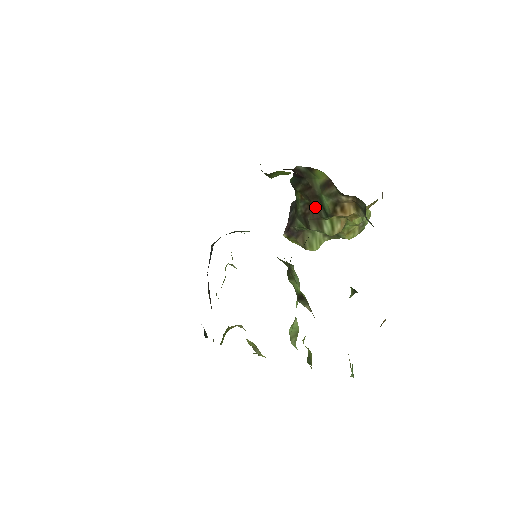
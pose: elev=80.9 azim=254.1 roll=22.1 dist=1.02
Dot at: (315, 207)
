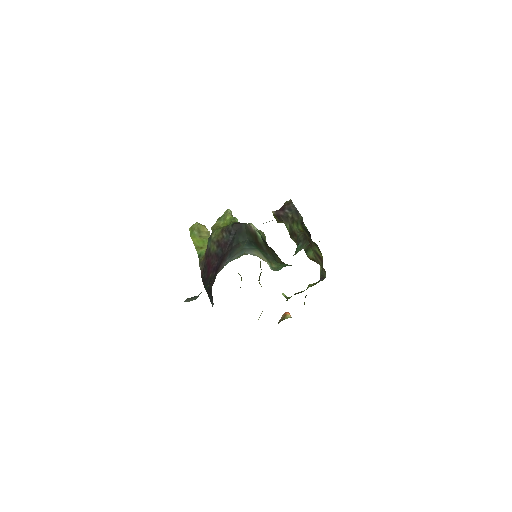
Dot at: occluded
